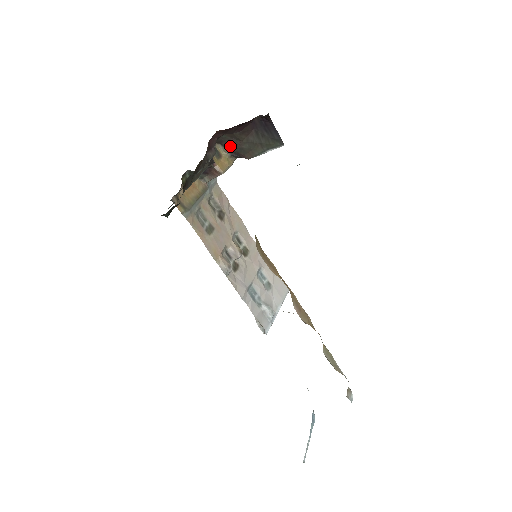
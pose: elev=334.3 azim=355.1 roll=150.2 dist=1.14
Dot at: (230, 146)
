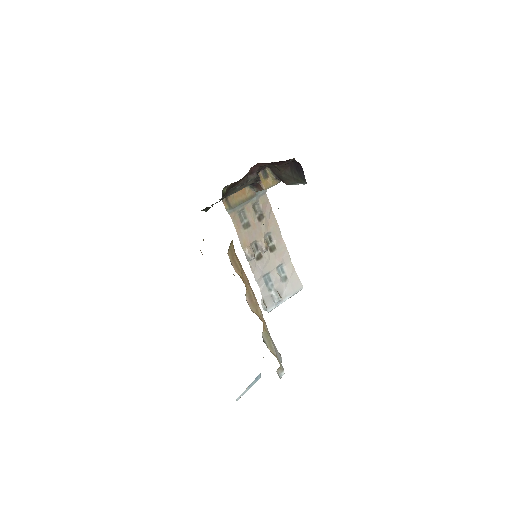
Dot at: (275, 172)
